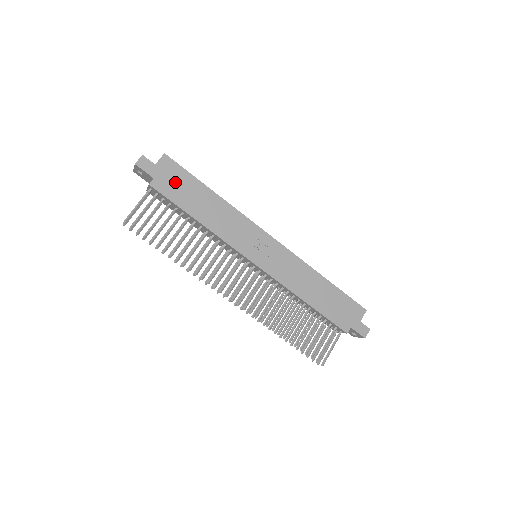
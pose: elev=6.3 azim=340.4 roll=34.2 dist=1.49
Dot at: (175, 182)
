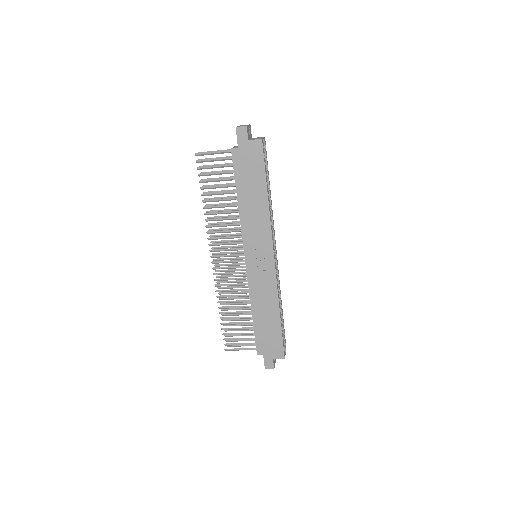
Dot at: (249, 164)
